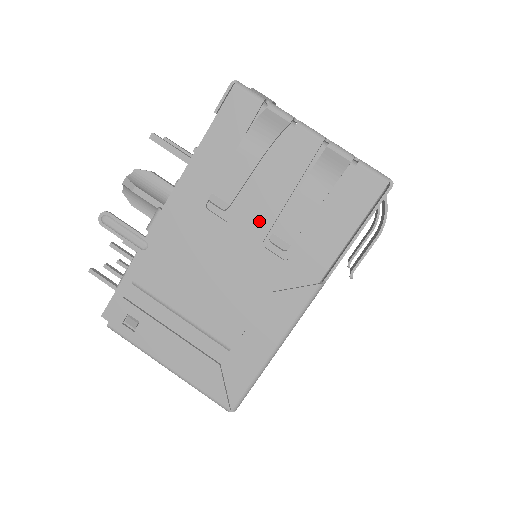
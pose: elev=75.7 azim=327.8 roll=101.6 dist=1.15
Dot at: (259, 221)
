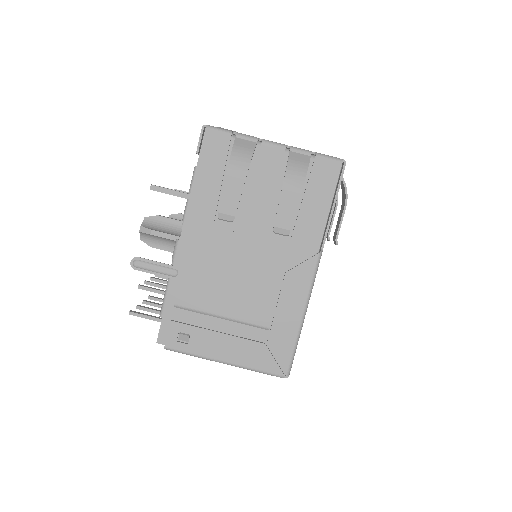
Dot at: (258, 222)
